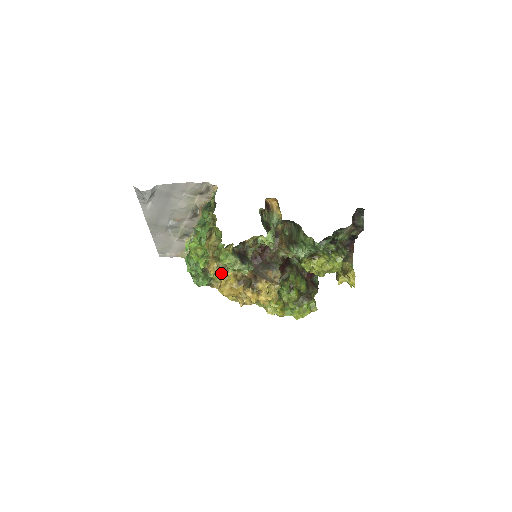
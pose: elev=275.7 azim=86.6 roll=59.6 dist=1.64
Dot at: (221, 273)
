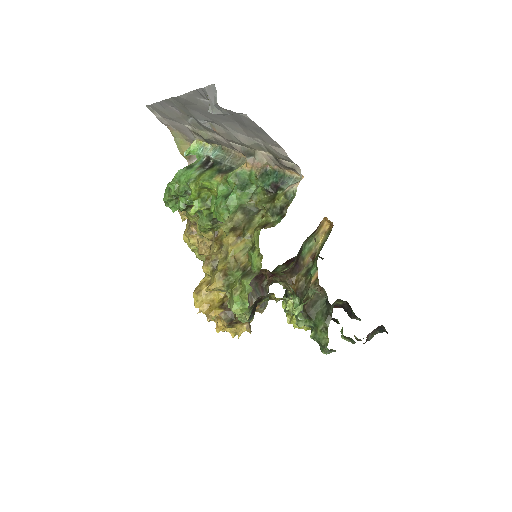
Dot at: occluded
